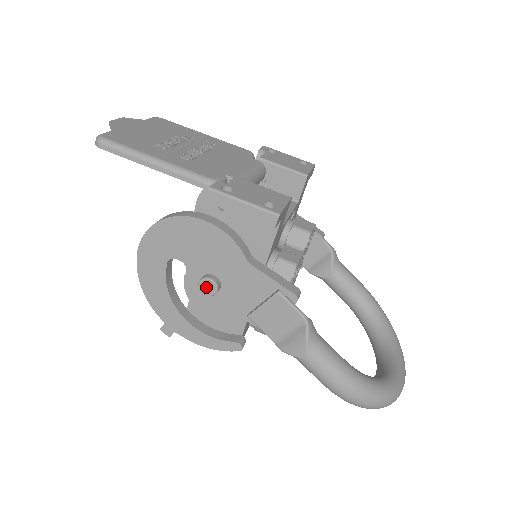
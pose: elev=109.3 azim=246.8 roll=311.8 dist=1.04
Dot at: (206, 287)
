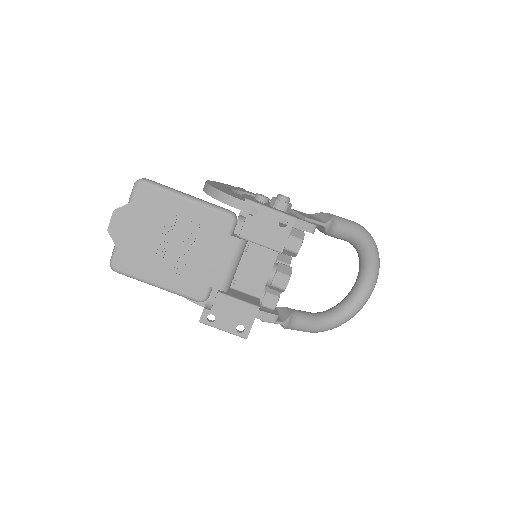
Dot at: occluded
